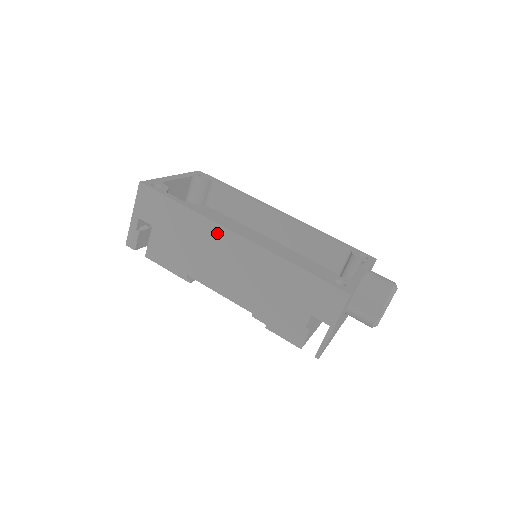
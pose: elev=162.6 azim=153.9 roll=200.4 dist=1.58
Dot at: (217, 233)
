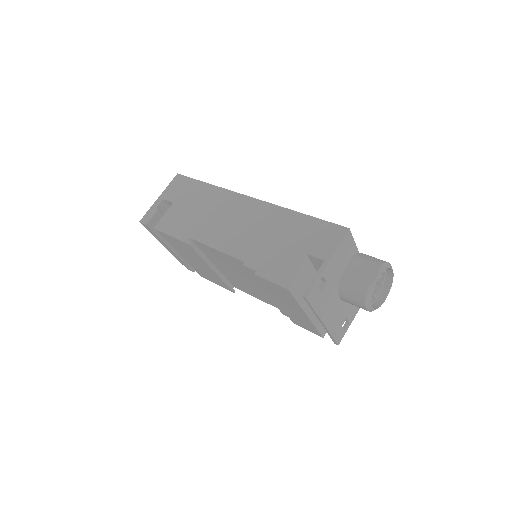
Dot at: (232, 199)
